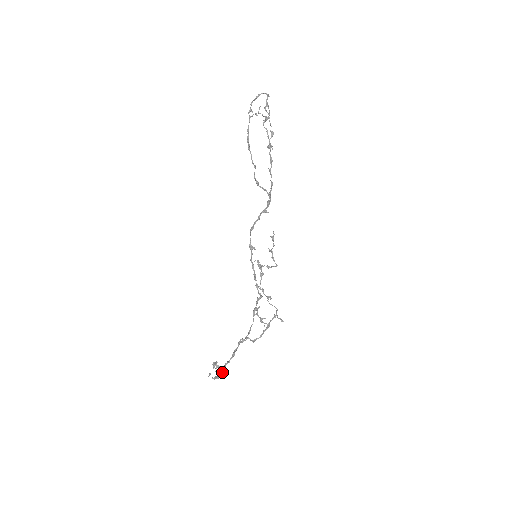
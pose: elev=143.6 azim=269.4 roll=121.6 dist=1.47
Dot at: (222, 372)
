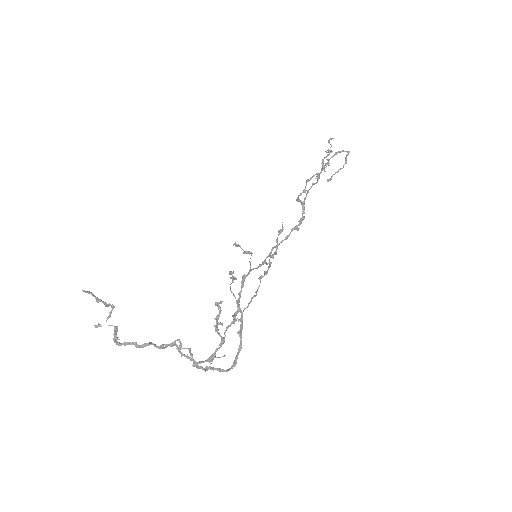
Dot at: (116, 341)
